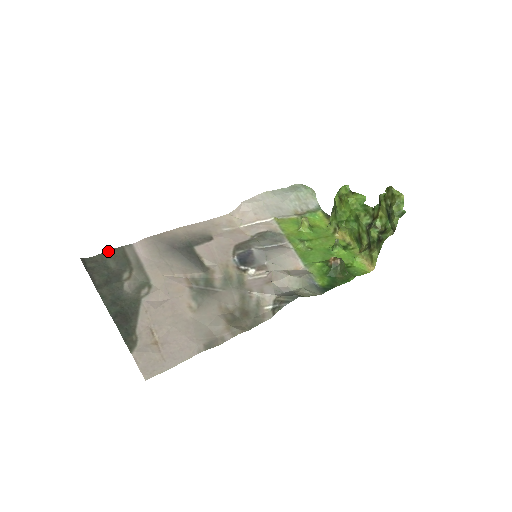
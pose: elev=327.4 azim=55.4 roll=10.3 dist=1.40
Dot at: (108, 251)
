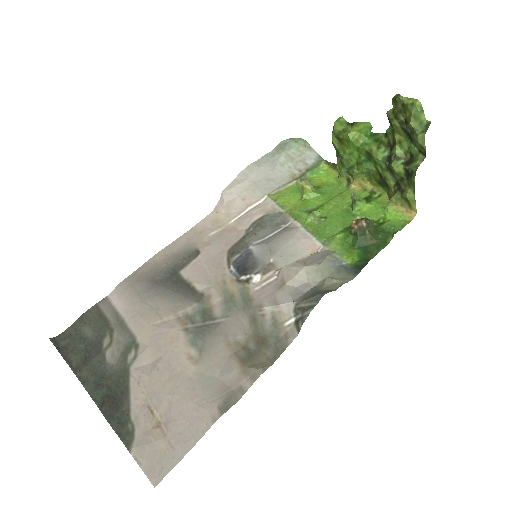
Dot at: (80, 317)
